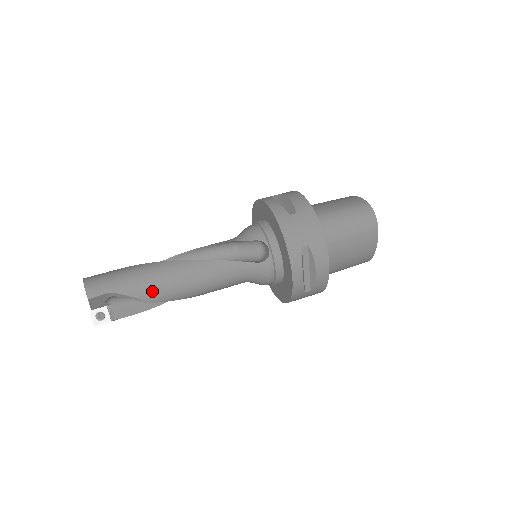
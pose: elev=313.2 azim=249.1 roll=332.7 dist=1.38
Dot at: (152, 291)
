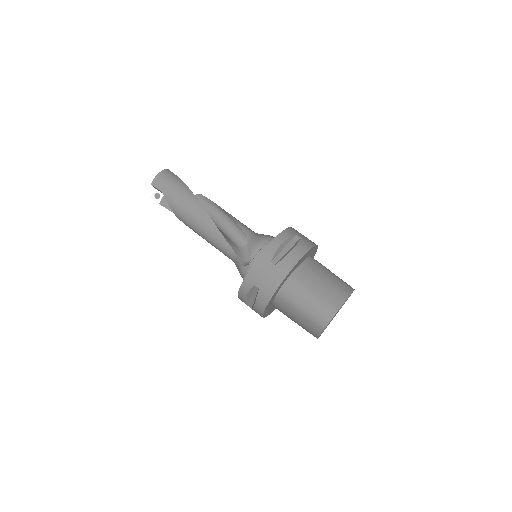
Dot at: (180, 213)
